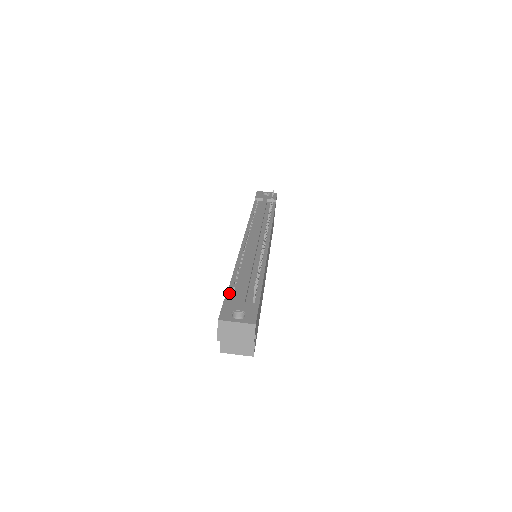
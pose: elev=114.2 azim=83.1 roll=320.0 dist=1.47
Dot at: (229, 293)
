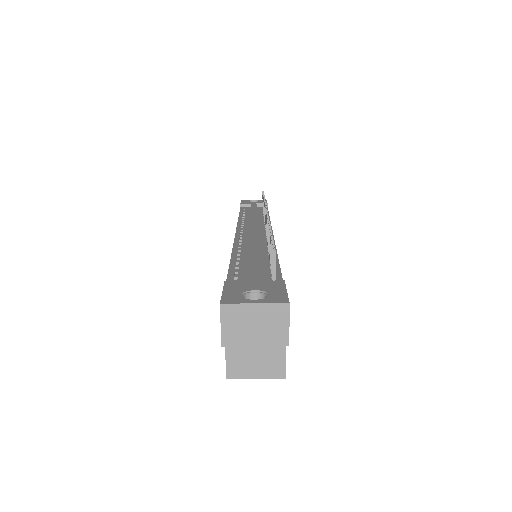
Dot at: (230, 278)
